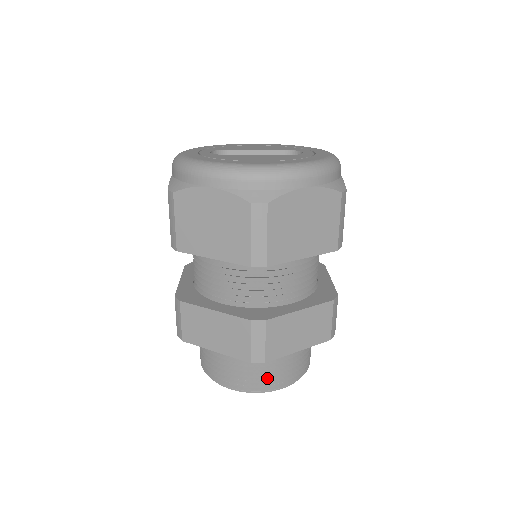
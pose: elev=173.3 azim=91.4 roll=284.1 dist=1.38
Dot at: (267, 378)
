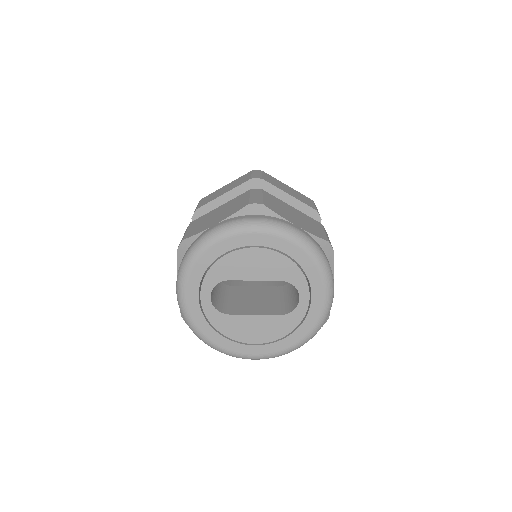
Dot at: occluded
